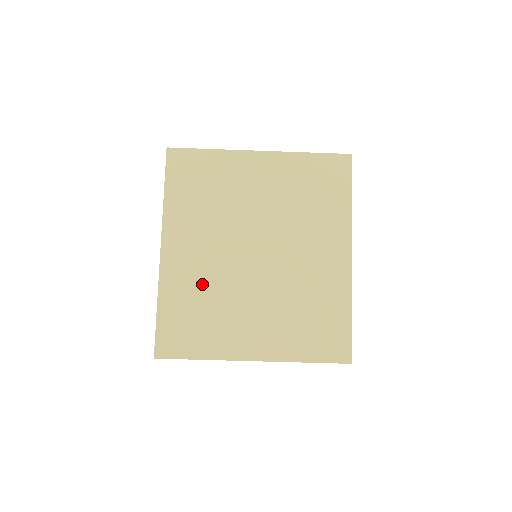
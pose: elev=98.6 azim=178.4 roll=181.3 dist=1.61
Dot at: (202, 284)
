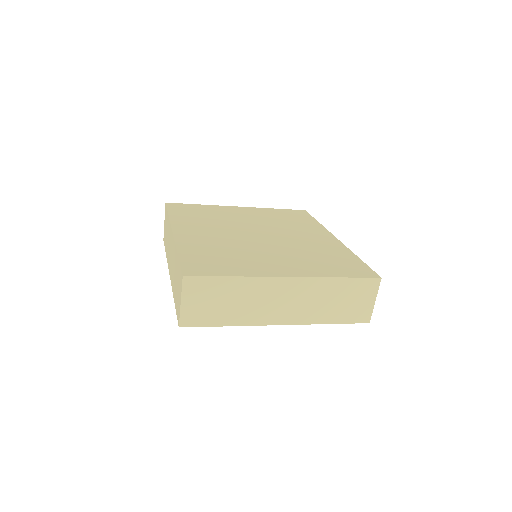
Dot at: (218, 245)
